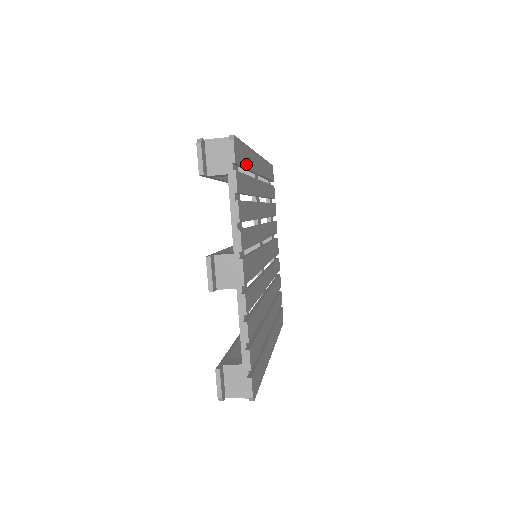
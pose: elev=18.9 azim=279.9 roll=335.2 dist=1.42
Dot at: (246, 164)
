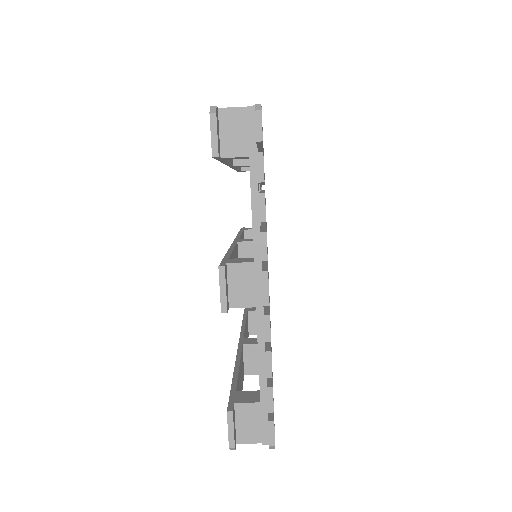
Dot at: occluded
